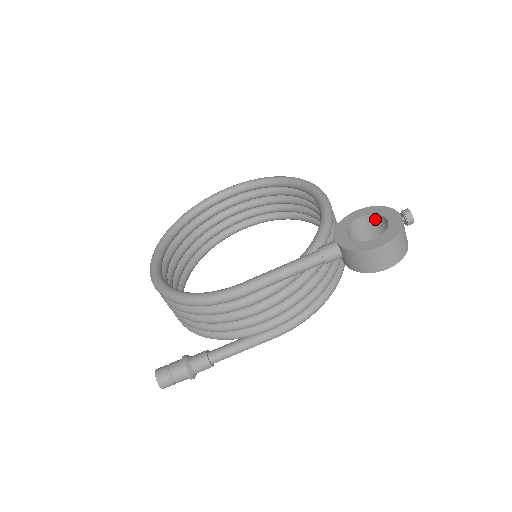
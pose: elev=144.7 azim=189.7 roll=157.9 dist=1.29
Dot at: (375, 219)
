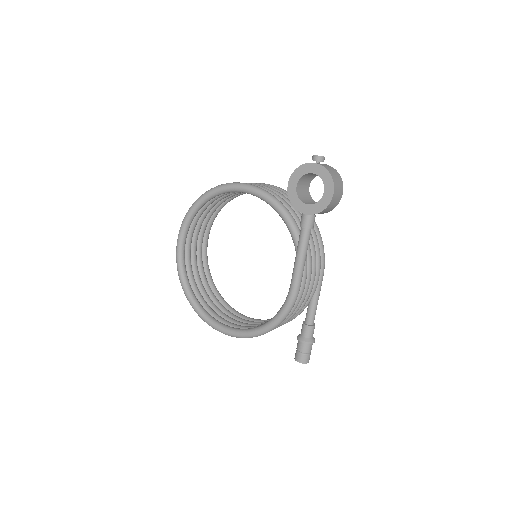
Dot at: (303, 177)
